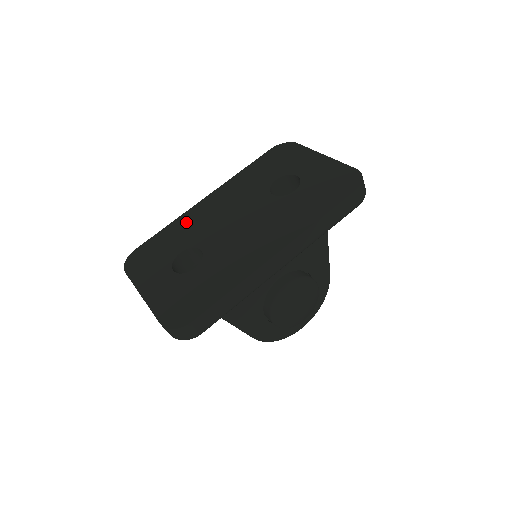
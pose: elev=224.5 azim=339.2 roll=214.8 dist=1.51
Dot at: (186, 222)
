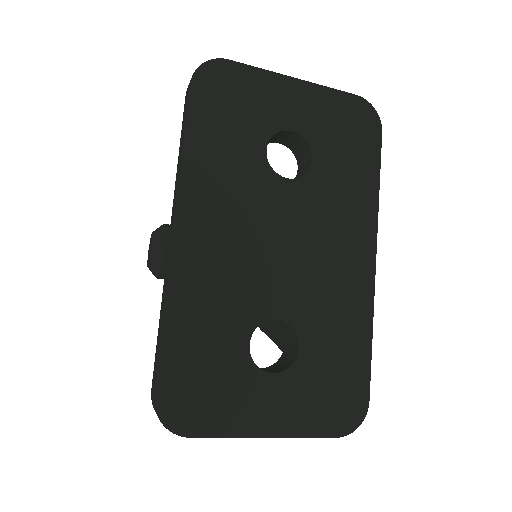
Dot at: (195, 294)
